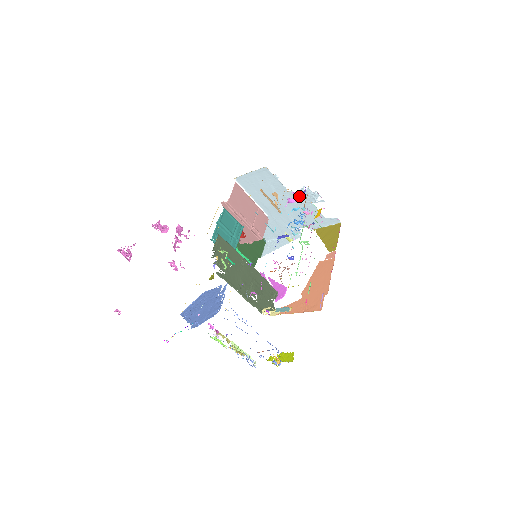
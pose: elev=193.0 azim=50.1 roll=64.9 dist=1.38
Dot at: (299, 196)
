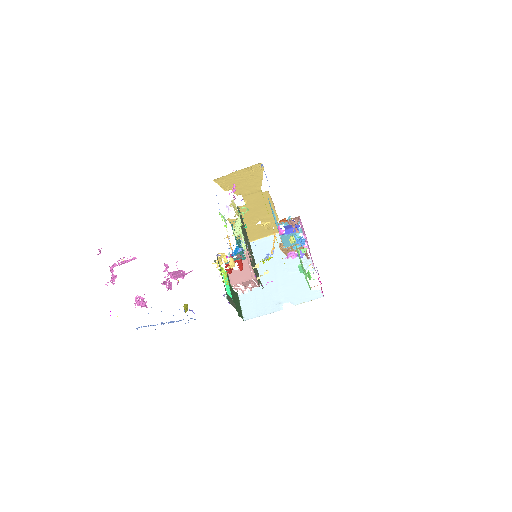
Dot at: occluded
